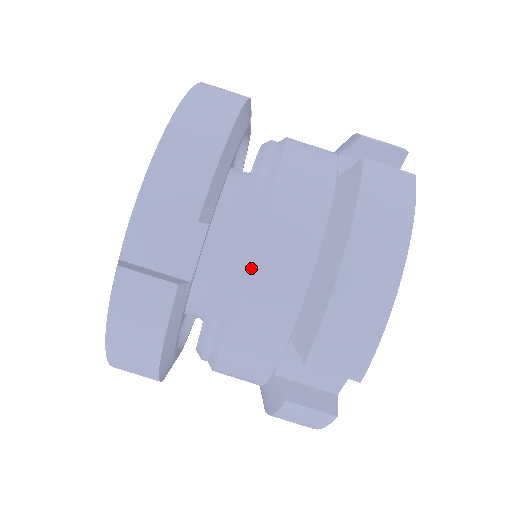
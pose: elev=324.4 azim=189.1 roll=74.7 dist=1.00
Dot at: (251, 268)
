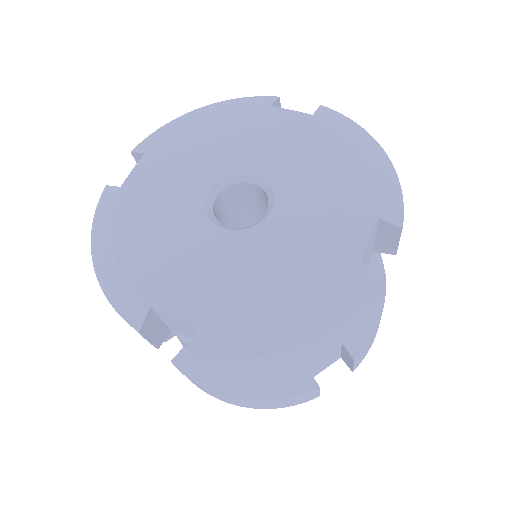
Dot at: occluded
